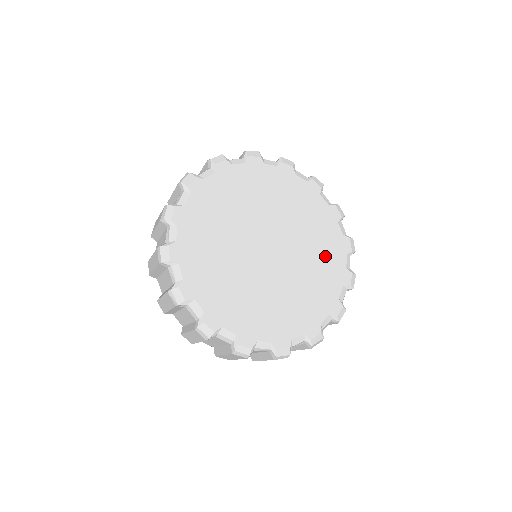
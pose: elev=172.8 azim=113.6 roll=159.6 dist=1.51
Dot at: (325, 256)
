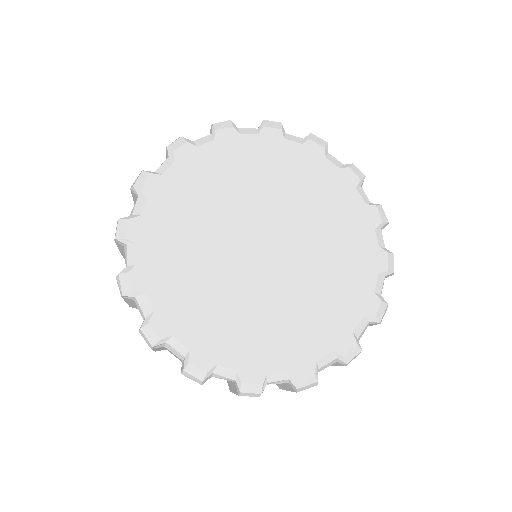
Dot at: (345, 270)
